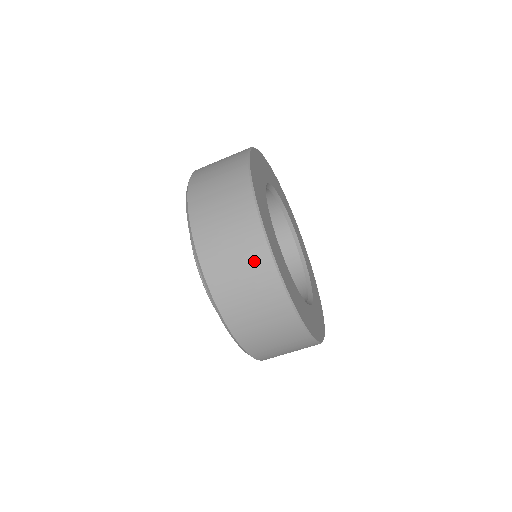
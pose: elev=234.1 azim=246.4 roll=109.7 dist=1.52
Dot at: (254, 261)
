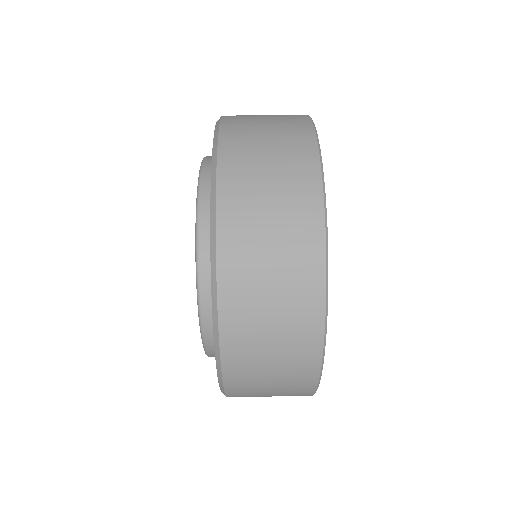
Dot at: (292, 138)
